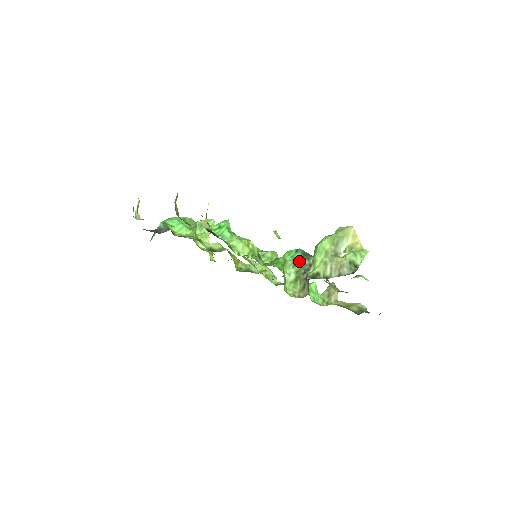
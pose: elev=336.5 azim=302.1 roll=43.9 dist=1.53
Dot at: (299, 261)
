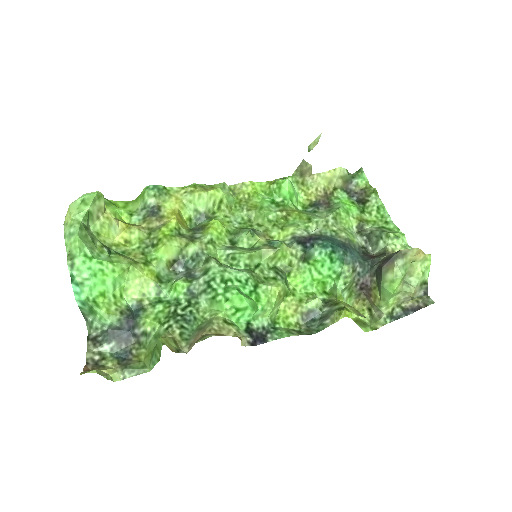
Dot at: (350, 282)
